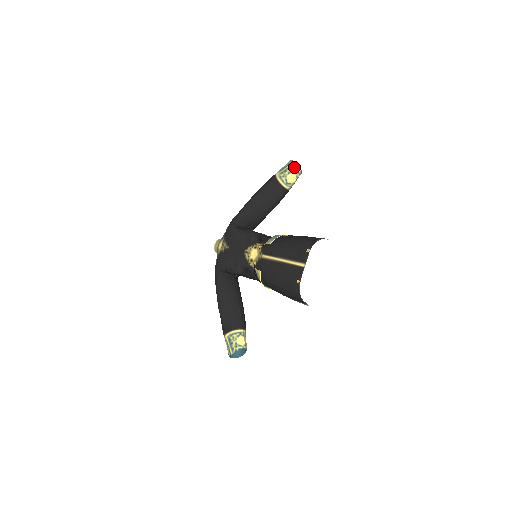
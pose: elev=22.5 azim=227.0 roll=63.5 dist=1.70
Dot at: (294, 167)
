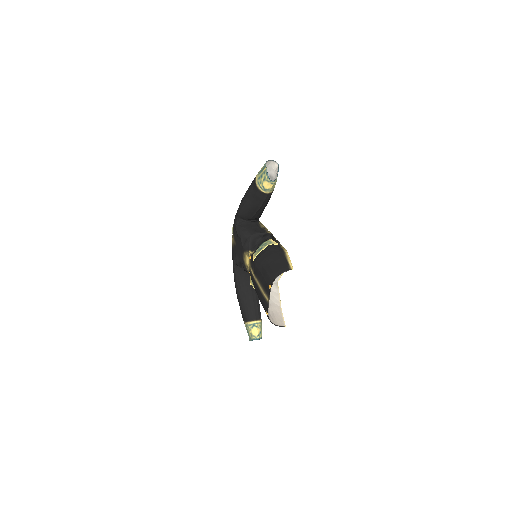
Dot at: (267, 174)
